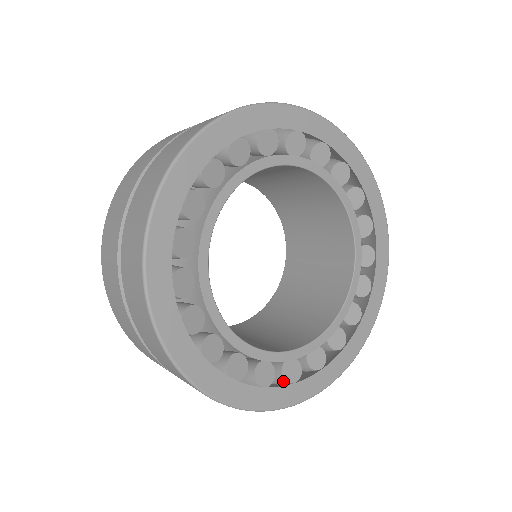
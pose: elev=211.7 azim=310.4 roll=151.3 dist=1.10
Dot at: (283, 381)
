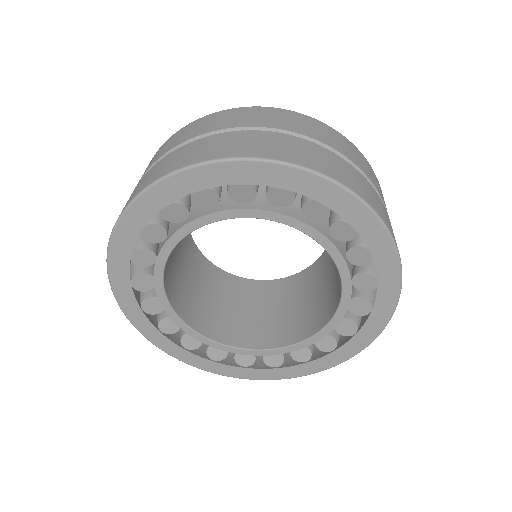
Dot at: (296, 359)
